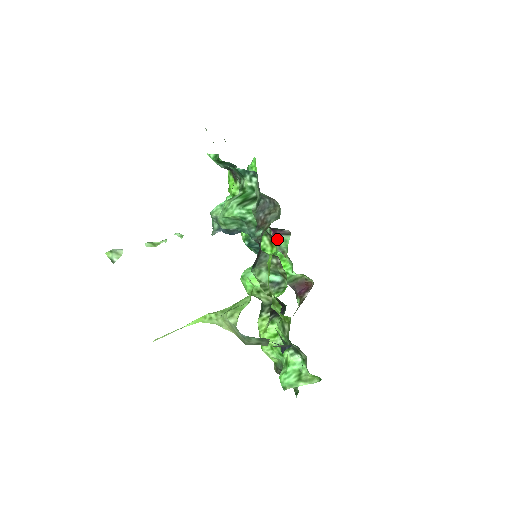
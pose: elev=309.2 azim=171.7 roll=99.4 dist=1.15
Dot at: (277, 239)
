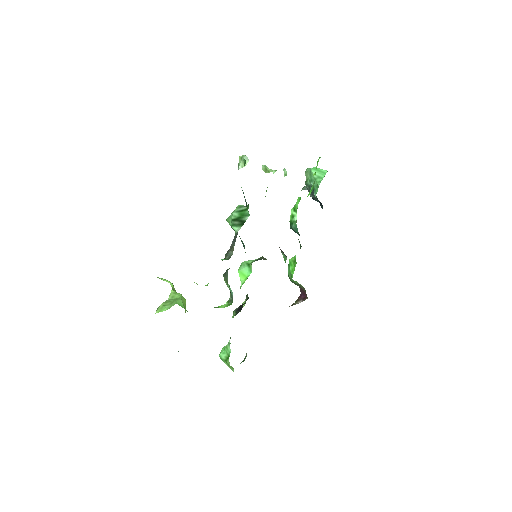
Dot at: (281, 251)
